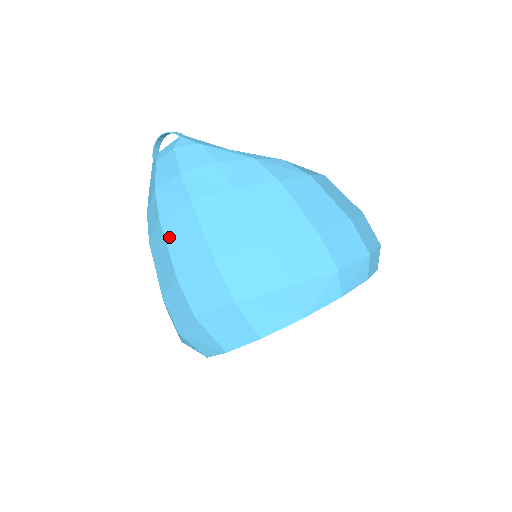
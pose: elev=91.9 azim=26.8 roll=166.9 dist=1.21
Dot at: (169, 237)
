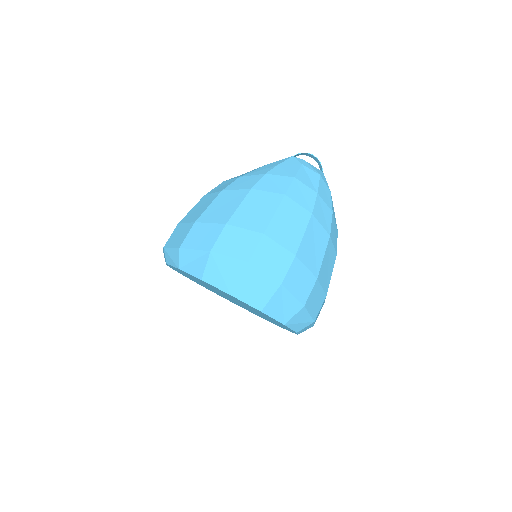
Dot at: (282, 210)
